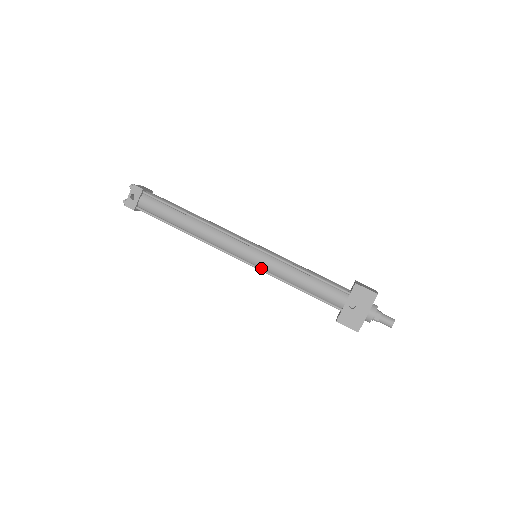
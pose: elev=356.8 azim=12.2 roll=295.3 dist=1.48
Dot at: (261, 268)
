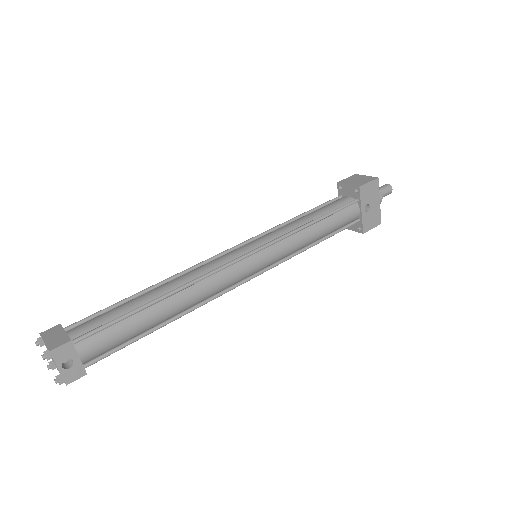
Dot at: (277, 262)
